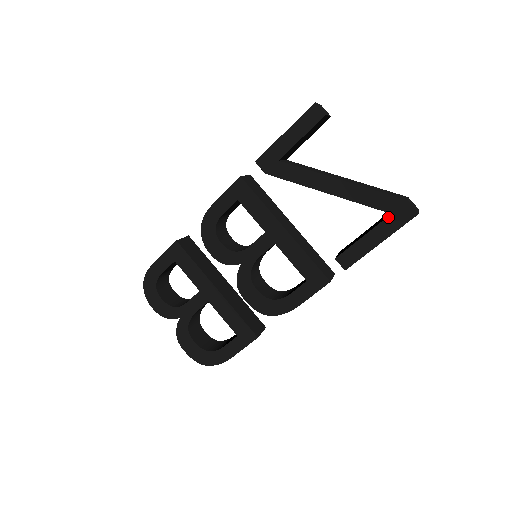
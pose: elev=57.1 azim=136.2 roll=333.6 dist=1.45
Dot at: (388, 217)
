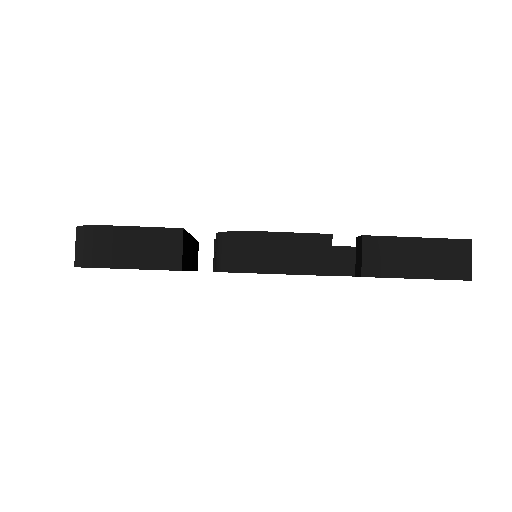
Dot at: occluded
